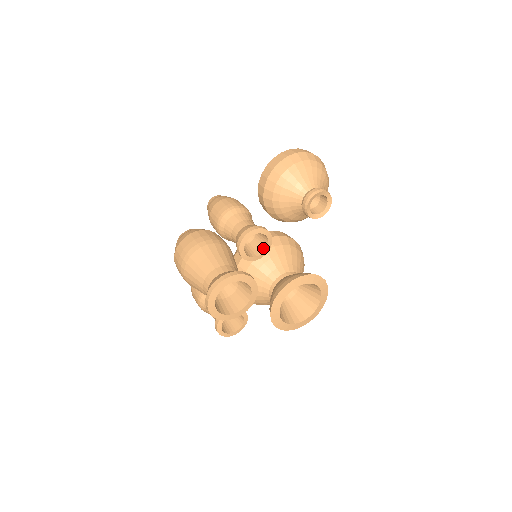
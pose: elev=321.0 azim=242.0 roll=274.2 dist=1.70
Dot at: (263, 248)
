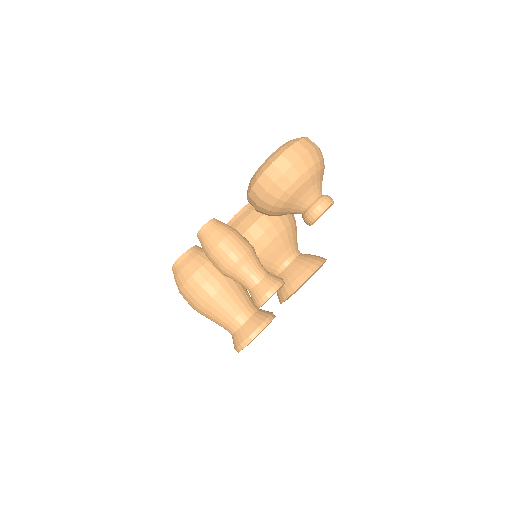
Dot at: occluded
